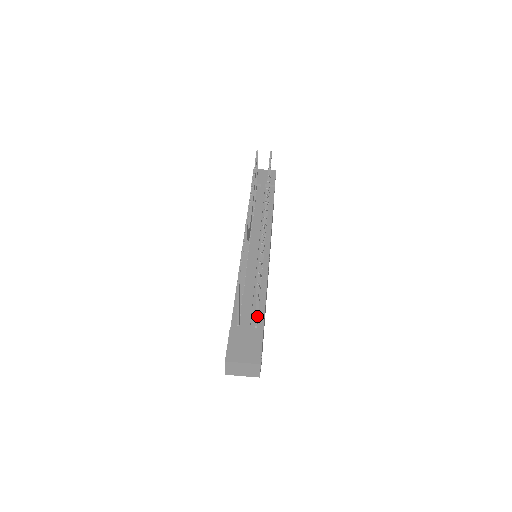
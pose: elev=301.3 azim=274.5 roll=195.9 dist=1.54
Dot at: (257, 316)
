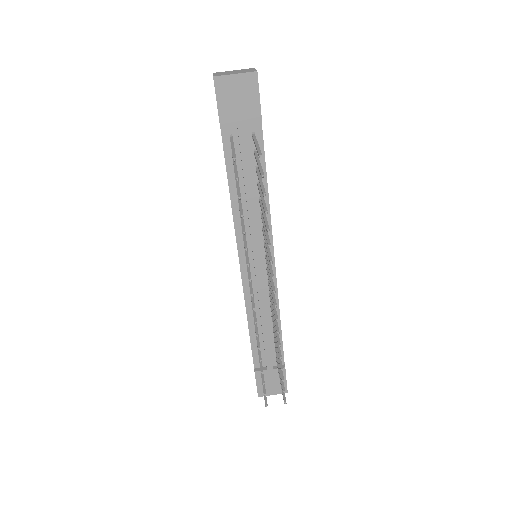
Dot at: occluded
